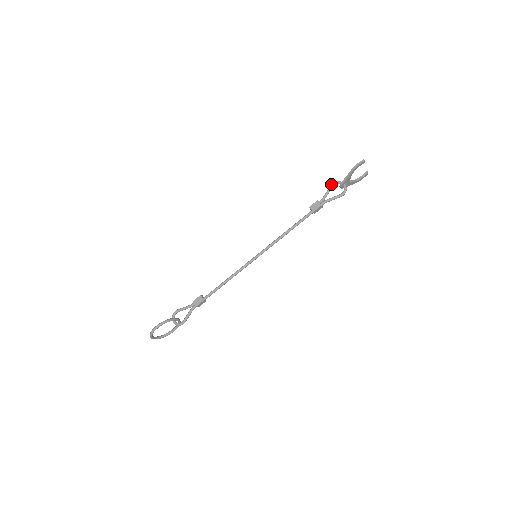
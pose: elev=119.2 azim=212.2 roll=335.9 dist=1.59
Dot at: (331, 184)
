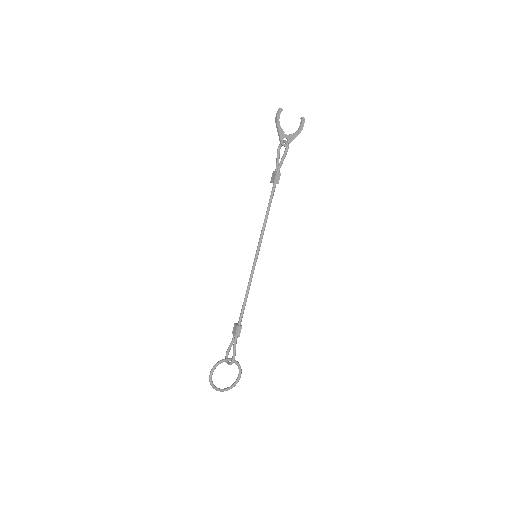
Dot at: occluded
